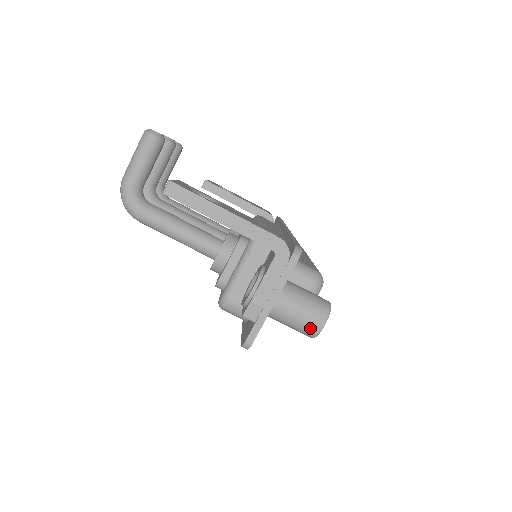
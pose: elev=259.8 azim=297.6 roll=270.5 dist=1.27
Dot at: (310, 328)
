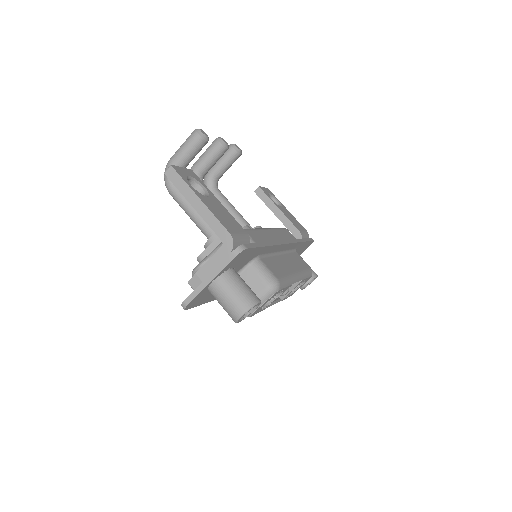
Dot at: (233, 313)
